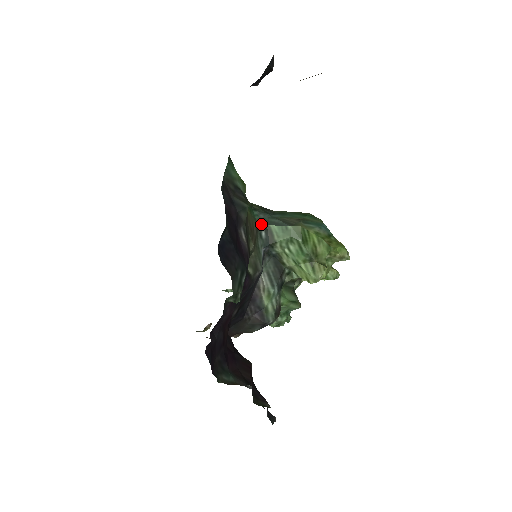
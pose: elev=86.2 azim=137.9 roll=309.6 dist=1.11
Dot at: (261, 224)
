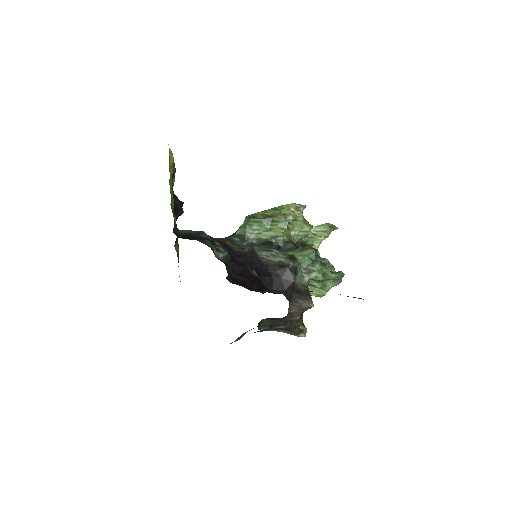
Dot at: (231, 238)
